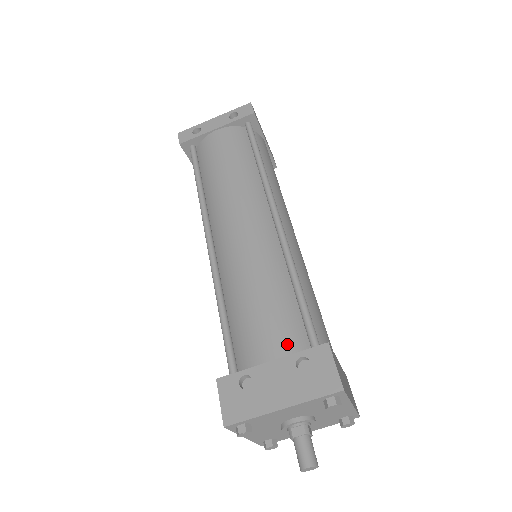
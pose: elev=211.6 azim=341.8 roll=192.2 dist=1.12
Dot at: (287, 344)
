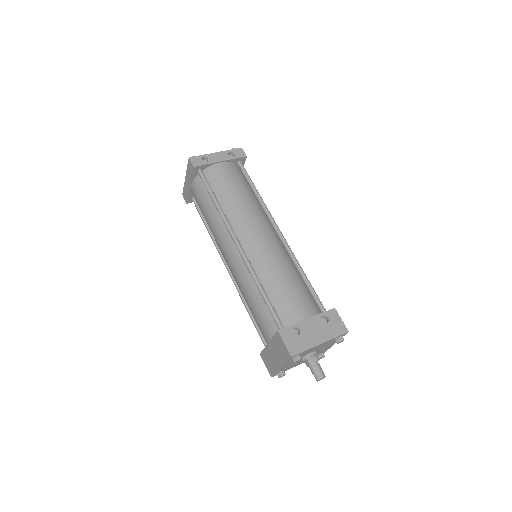
Dot at: (311, 309)
